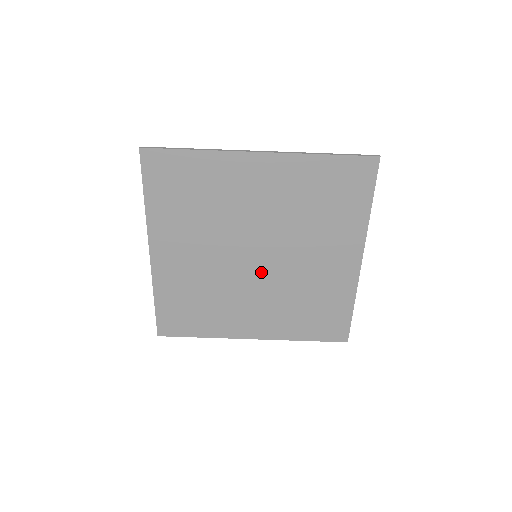
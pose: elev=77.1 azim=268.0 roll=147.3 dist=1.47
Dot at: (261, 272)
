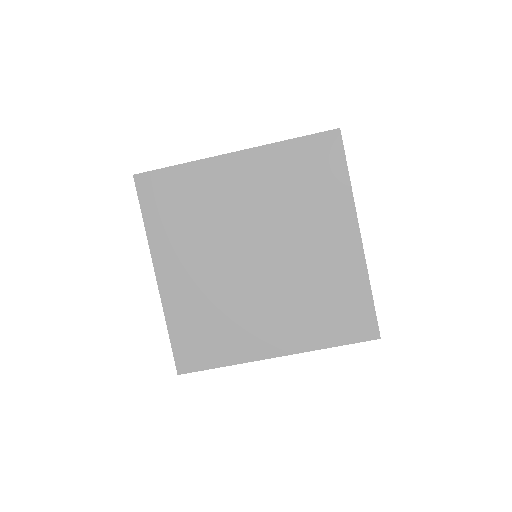
Dot at: (265, 272)
